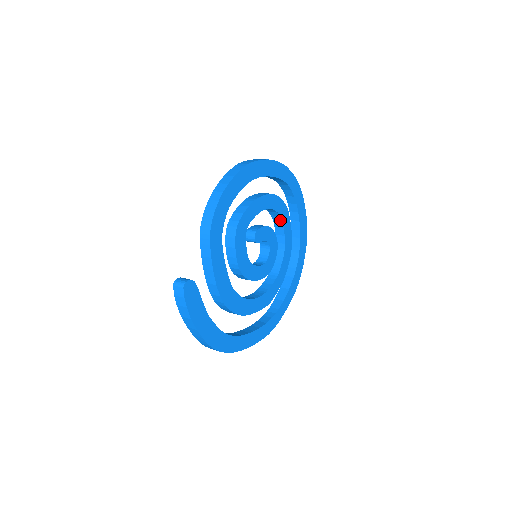
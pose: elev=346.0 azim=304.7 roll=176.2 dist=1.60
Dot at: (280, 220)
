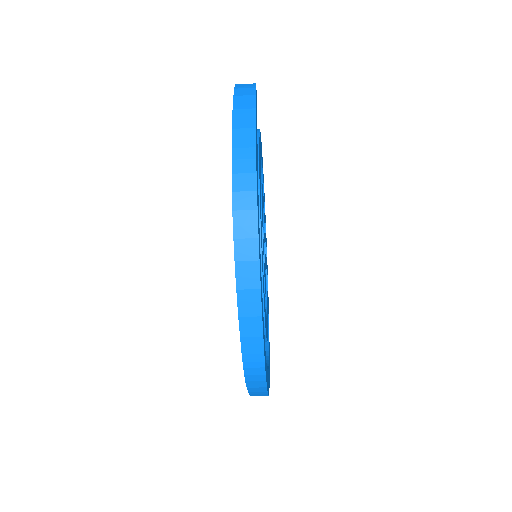
Dot at: occluded
